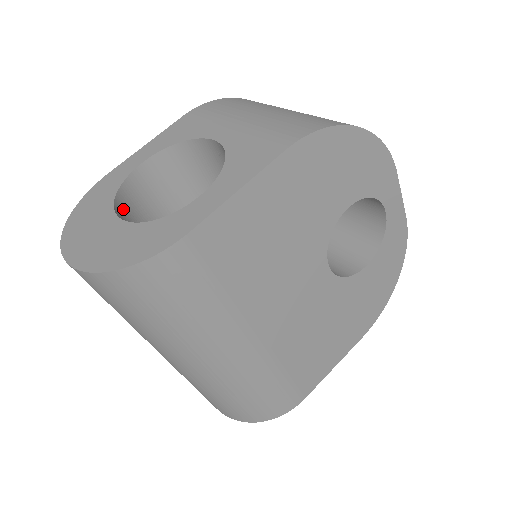
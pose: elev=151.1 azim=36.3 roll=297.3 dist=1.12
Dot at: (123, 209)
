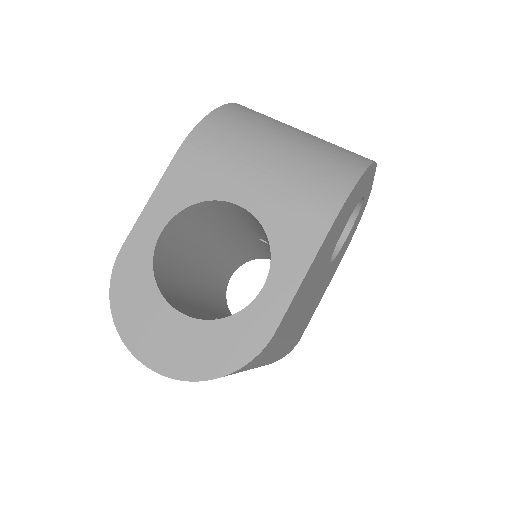
Dot at: (163, 287)
